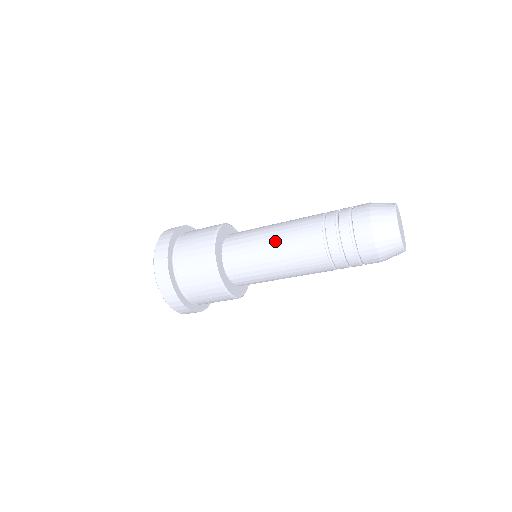
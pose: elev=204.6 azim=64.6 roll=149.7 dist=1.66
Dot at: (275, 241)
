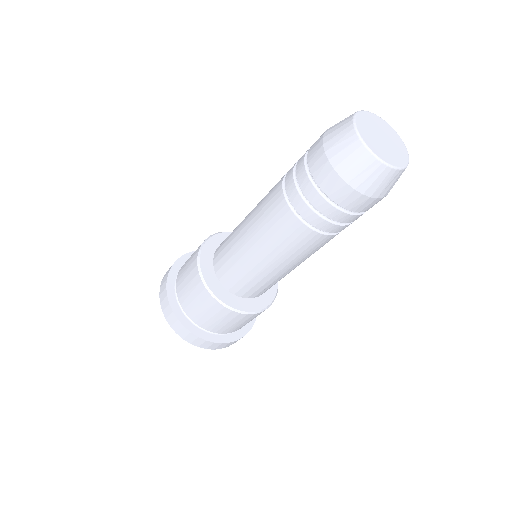
Dot at: (250, 237)
